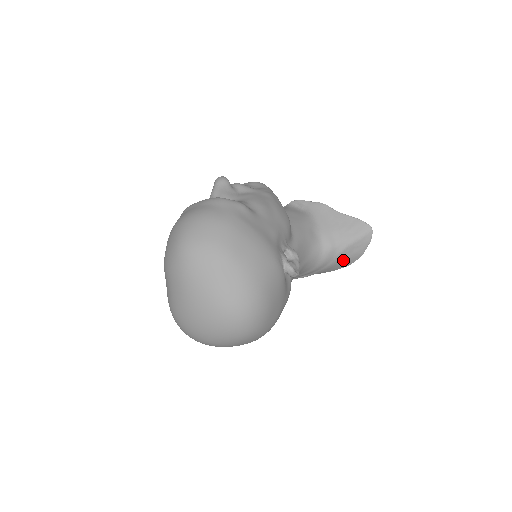
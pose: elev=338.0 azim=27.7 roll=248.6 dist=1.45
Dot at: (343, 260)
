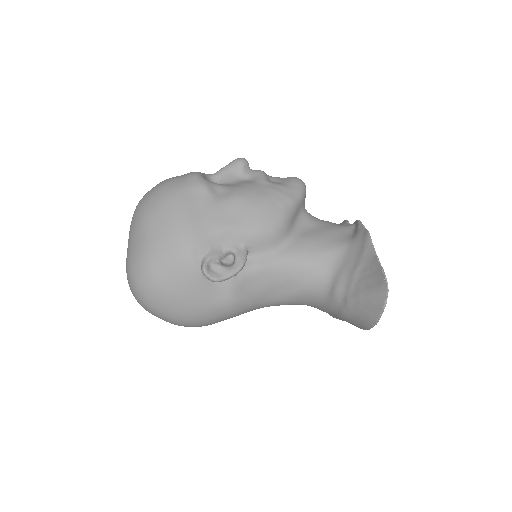
Dot at: (355, 316)
